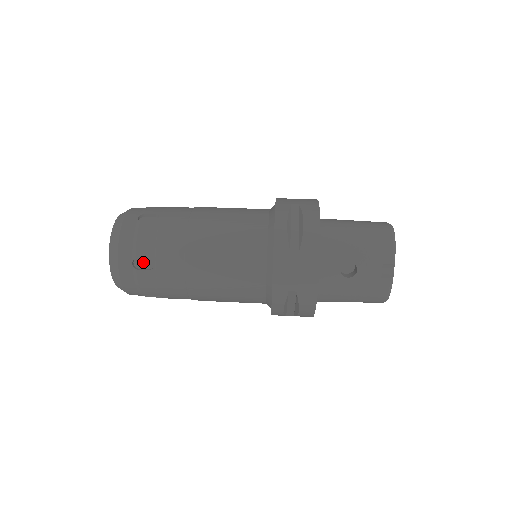
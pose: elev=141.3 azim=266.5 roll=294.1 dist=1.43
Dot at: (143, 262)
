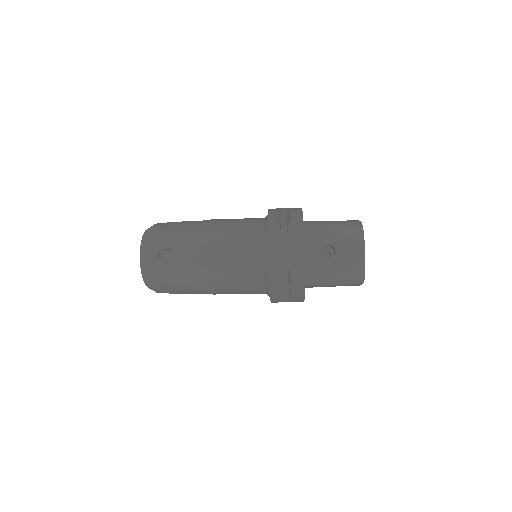
Dot at: (166, 254)
